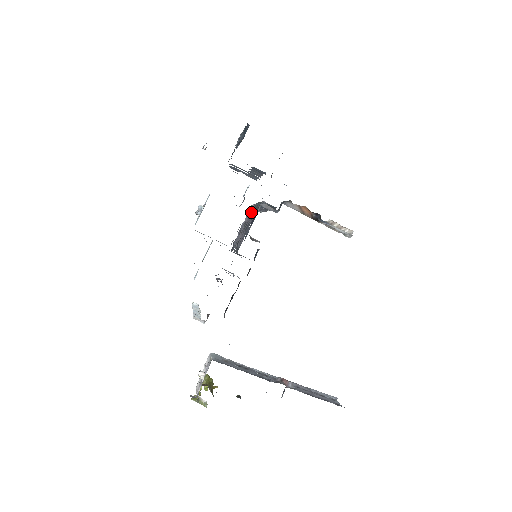
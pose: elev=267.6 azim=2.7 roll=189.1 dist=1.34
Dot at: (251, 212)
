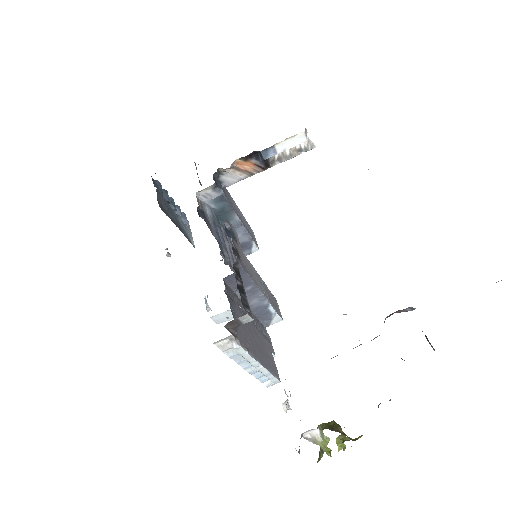
Dot at: occluded
